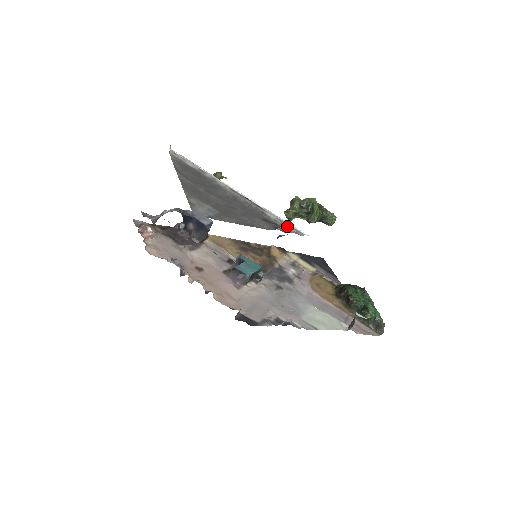
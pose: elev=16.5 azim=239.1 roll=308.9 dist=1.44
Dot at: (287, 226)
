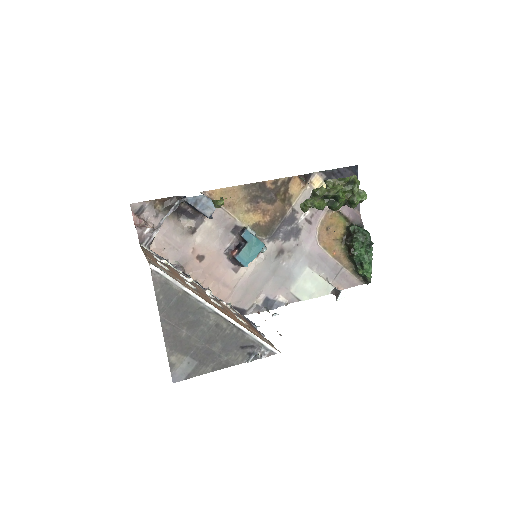
Dot at: (262, 349)
